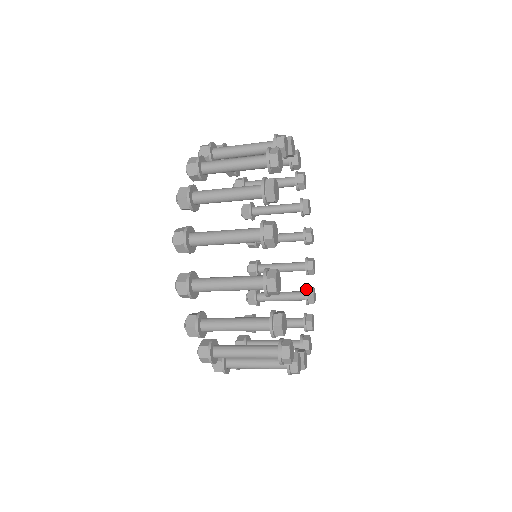
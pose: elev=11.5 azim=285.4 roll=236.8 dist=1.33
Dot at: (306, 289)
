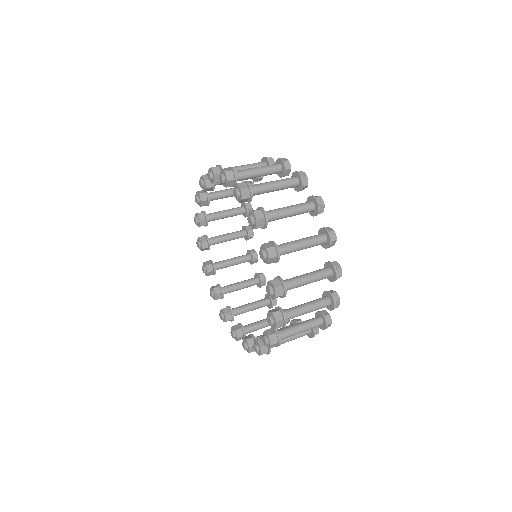
Dot at: occluded
